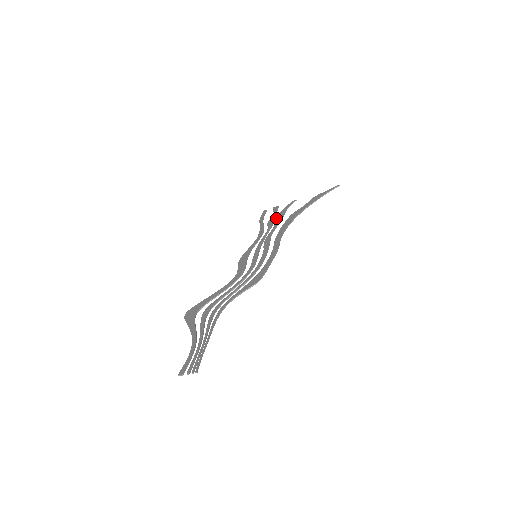
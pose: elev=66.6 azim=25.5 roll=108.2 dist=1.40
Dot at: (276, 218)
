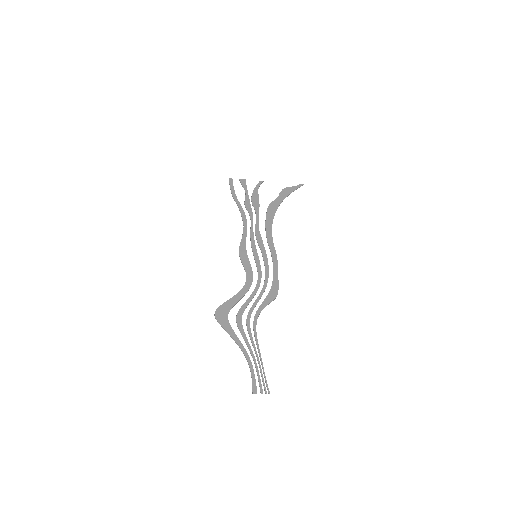
Dot at: (253, 202)
